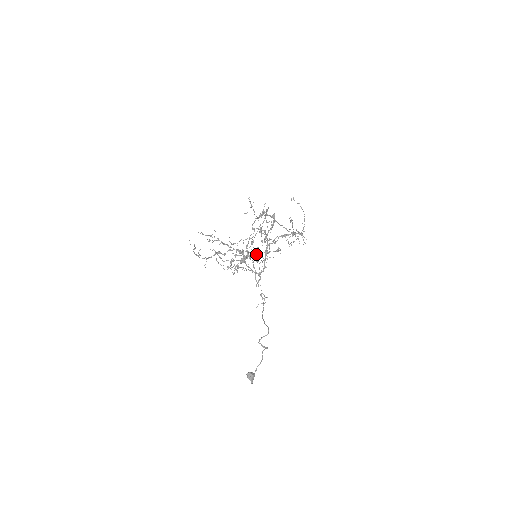
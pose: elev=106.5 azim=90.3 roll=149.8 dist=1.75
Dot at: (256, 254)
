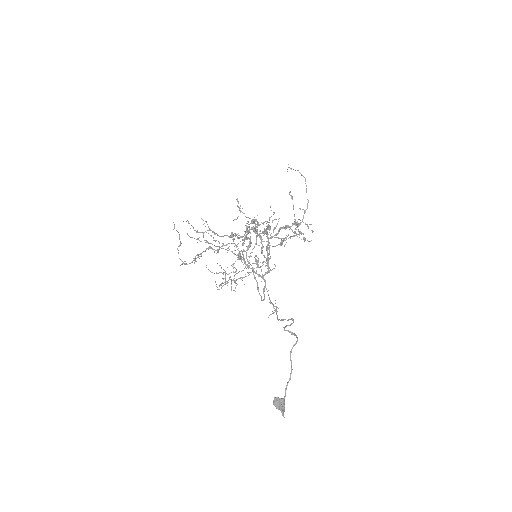
Dot at: (259, 225)
